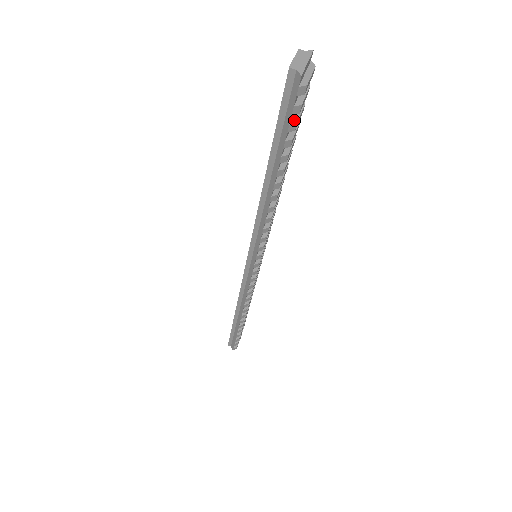
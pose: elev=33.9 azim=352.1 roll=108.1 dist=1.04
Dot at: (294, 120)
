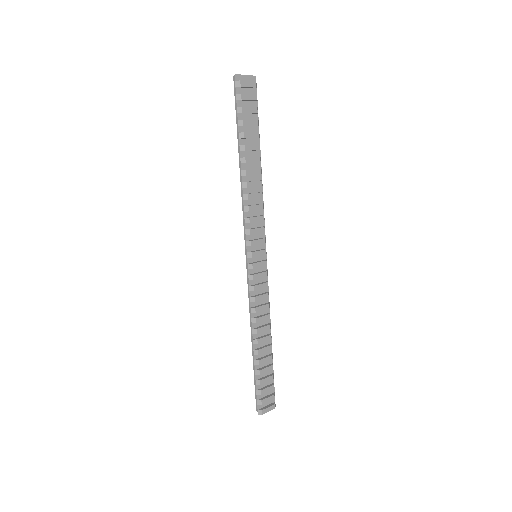
Dot at: (242, 107)
